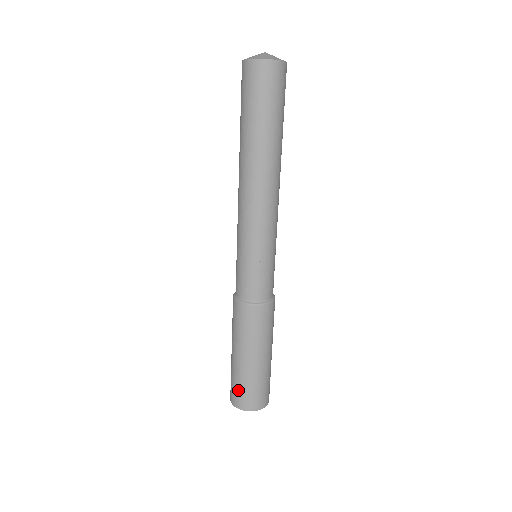
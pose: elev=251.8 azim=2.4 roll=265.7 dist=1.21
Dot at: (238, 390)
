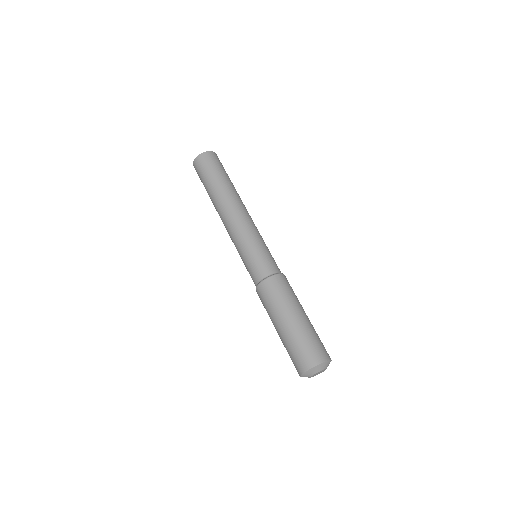
Dot at: (295, 355)
